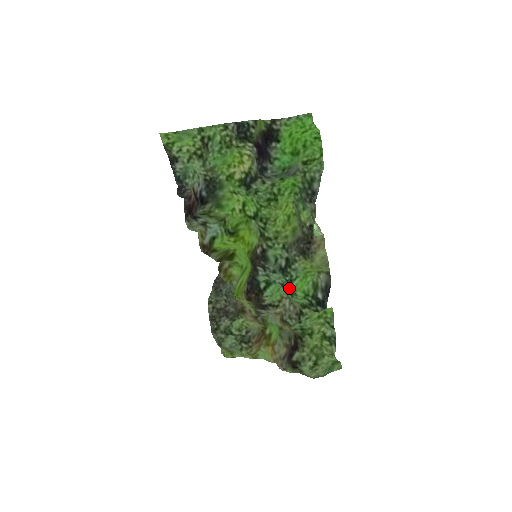
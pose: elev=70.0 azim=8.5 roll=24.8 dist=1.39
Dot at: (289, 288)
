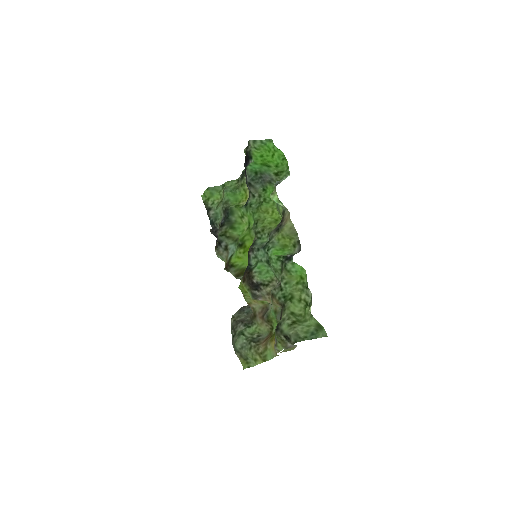
Dot at: (269, 258)
